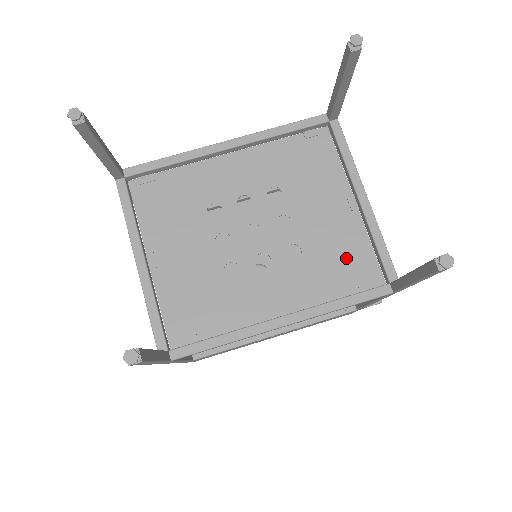
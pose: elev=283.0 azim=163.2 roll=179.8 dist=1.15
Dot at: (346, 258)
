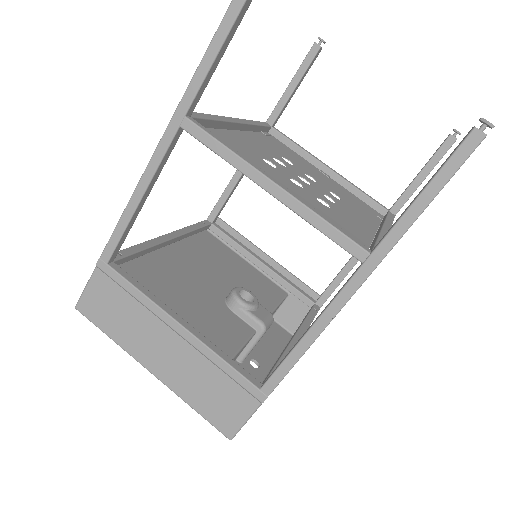
Dot at: (356, 201)
